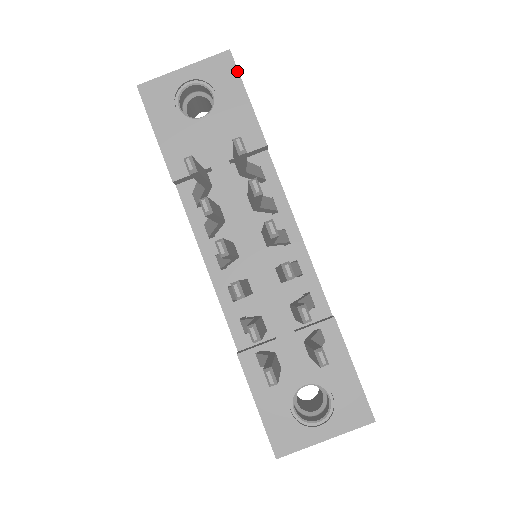
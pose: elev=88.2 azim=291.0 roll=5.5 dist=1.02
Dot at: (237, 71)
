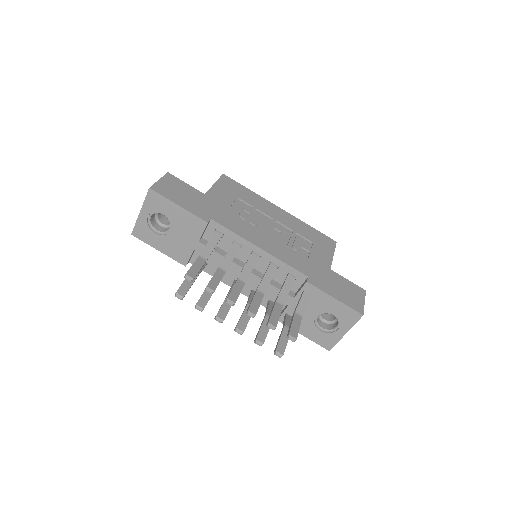
Dot at: (162, 196)
